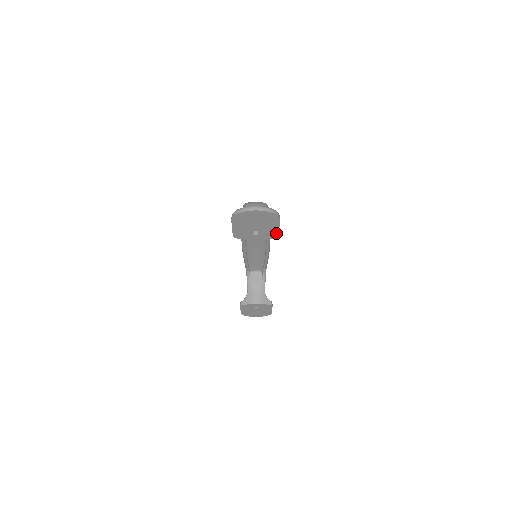
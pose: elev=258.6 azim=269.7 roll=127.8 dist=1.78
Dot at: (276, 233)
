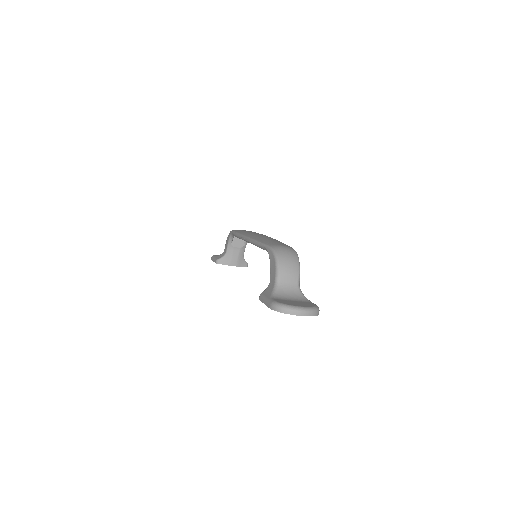
Dot at: occluded
